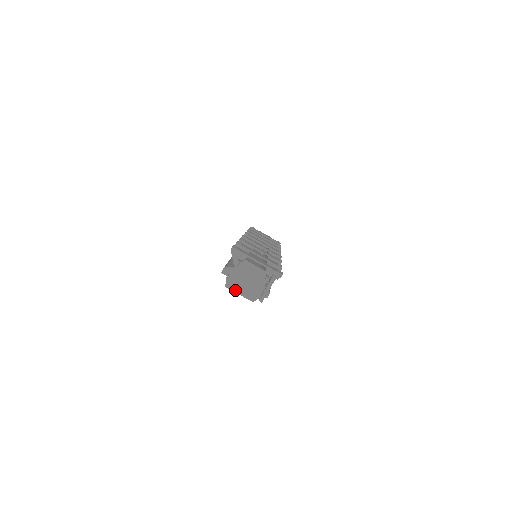
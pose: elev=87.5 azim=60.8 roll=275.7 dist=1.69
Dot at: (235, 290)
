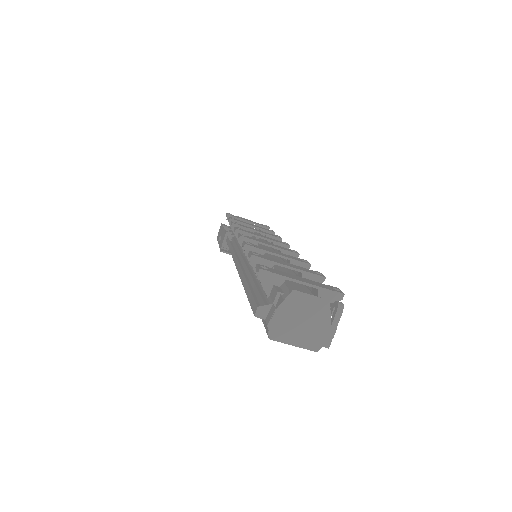
Dot at: (285, 340)
